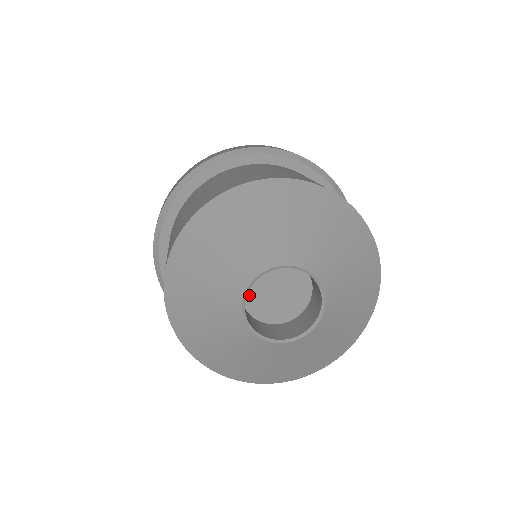
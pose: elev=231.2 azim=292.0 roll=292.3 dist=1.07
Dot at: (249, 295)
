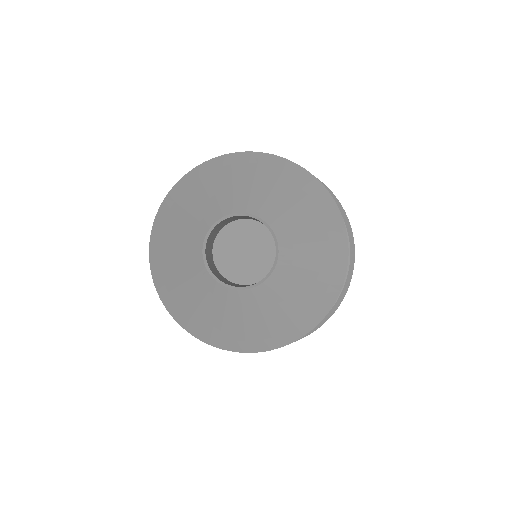
Dot at: (219, 251)
